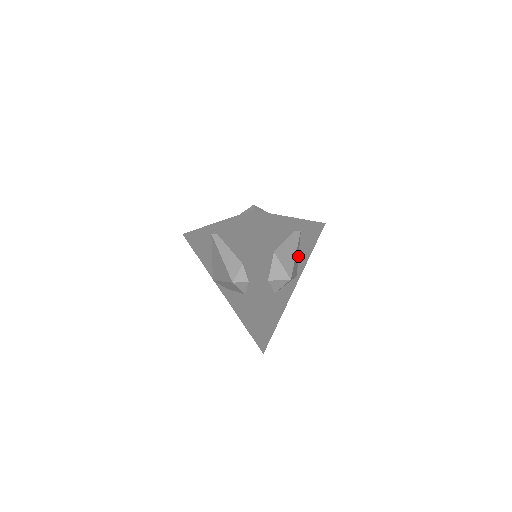
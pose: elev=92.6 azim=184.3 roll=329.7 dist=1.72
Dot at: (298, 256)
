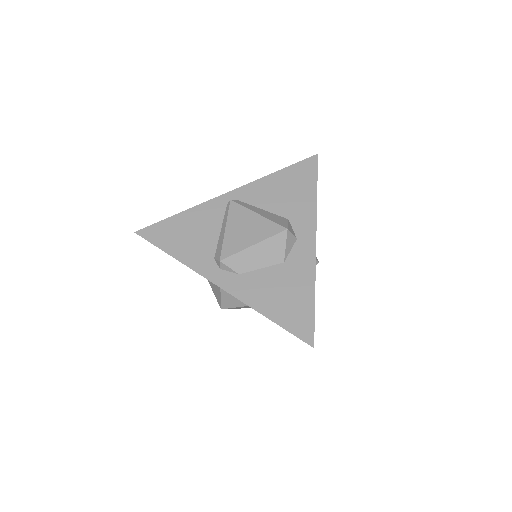
Dot at: occluded
